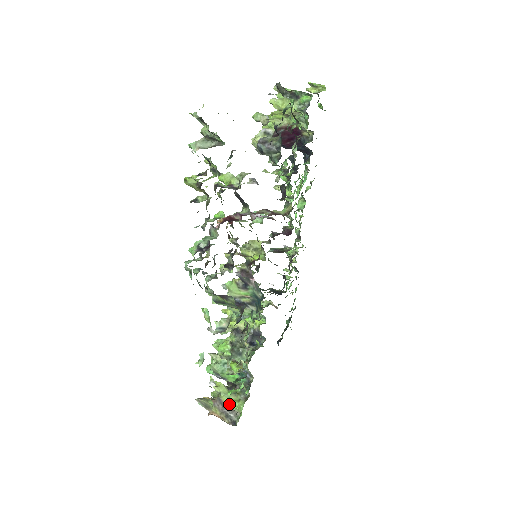
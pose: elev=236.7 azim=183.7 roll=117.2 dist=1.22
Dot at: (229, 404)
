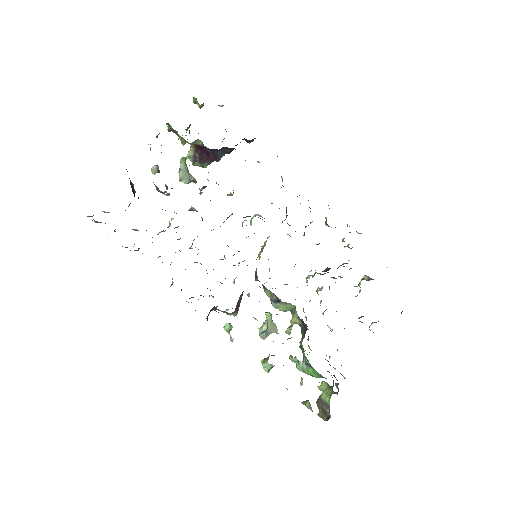
Dot at: (326, 400)
